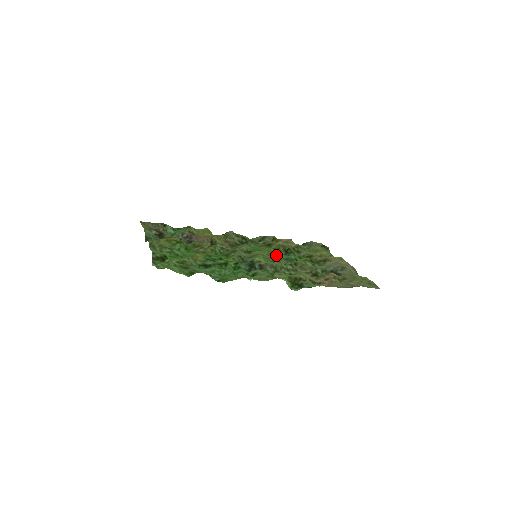
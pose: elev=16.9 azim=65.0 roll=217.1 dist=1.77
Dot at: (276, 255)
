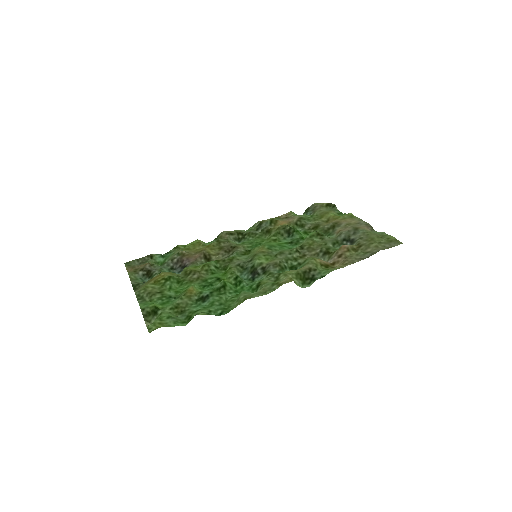
Dot at: (278, 242)
